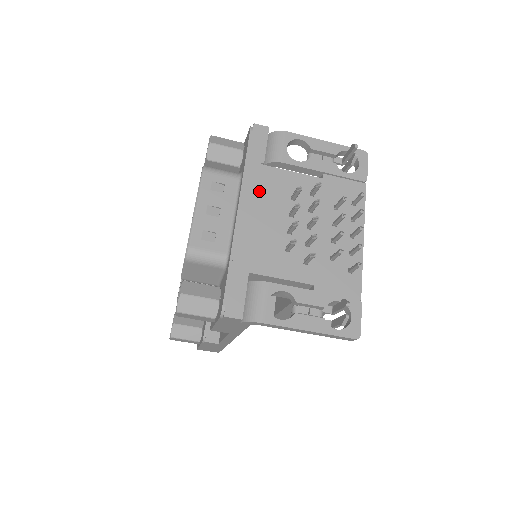
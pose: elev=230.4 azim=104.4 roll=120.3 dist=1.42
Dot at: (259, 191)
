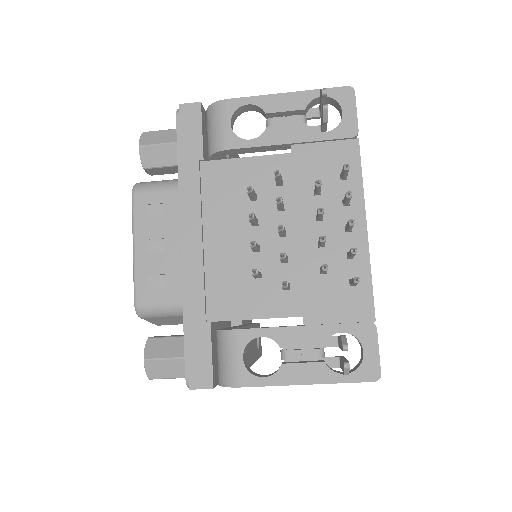
Dot at: (205, 202)
